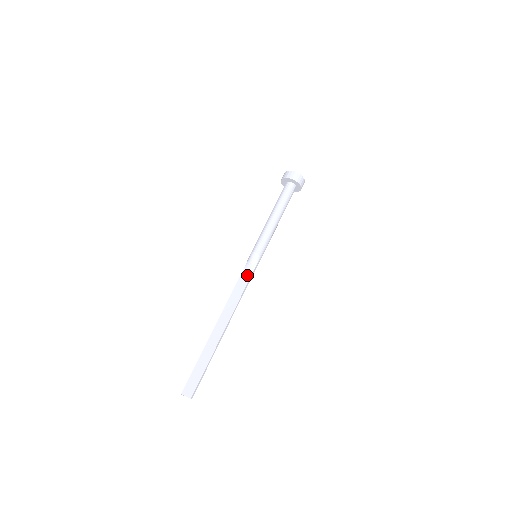
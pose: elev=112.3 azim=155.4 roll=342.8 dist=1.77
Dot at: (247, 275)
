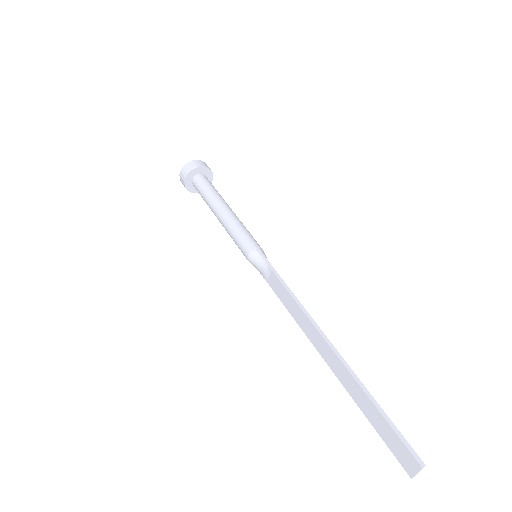
Dot at: (272, 279)
